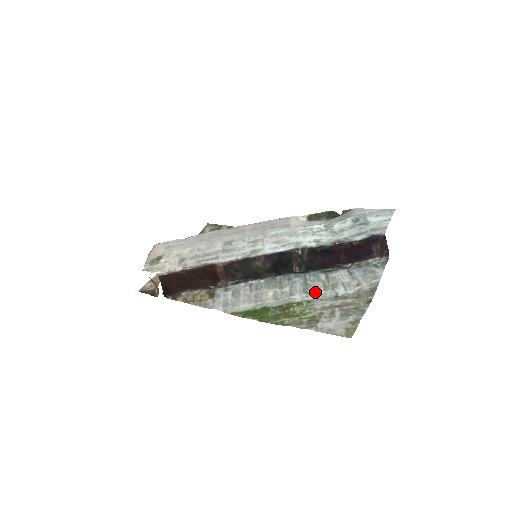
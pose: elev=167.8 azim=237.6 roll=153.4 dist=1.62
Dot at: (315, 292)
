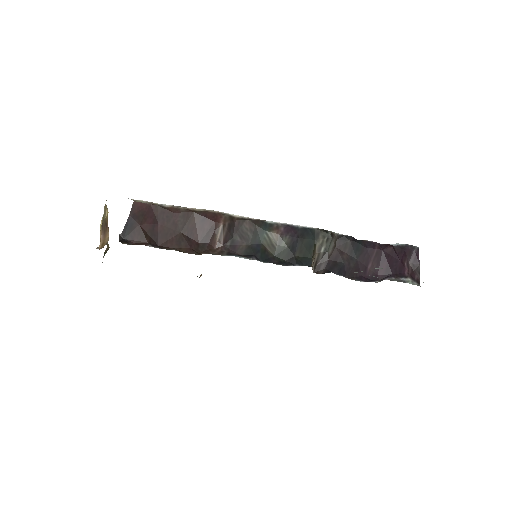
Dot at: occluded
